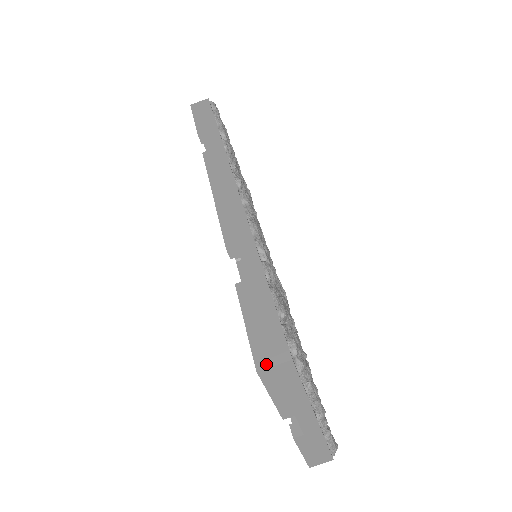
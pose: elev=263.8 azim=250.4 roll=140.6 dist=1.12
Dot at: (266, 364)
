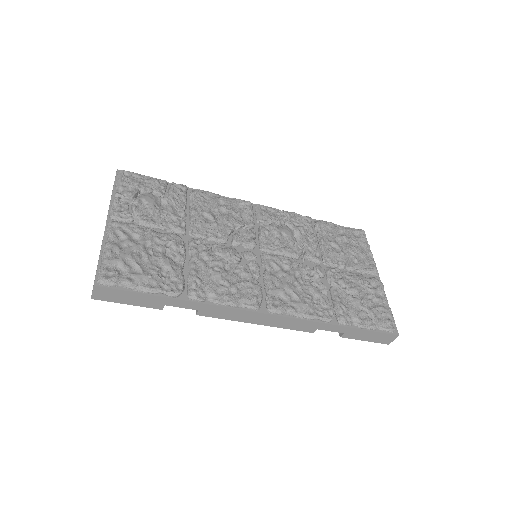
Dot at: (390, 342)
